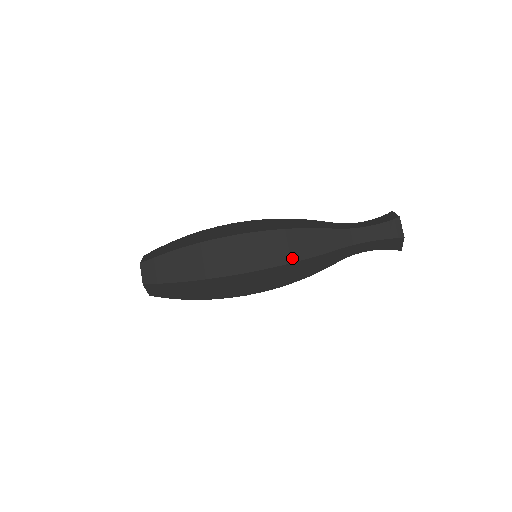
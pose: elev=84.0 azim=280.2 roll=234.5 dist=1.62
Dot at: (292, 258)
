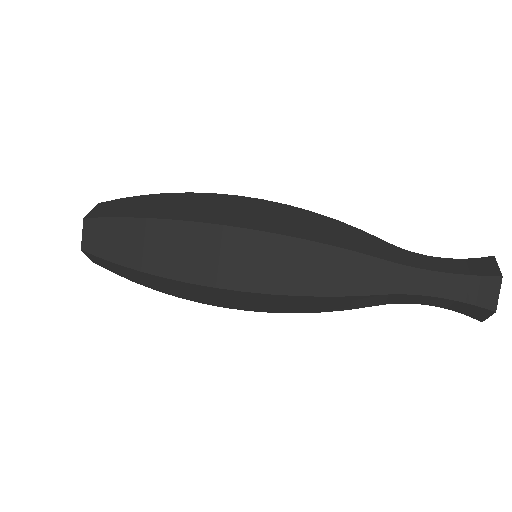
Dot at: (310, 236)
